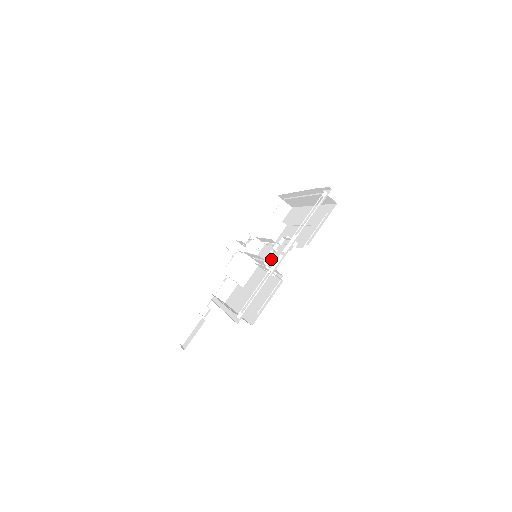
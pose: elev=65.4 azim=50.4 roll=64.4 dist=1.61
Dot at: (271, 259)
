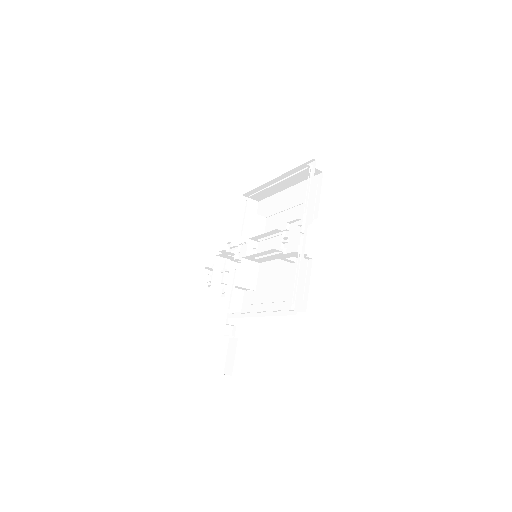
Dot at: (287, 246)
